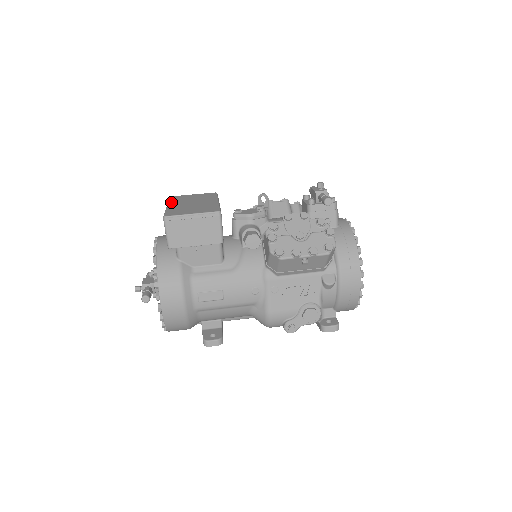
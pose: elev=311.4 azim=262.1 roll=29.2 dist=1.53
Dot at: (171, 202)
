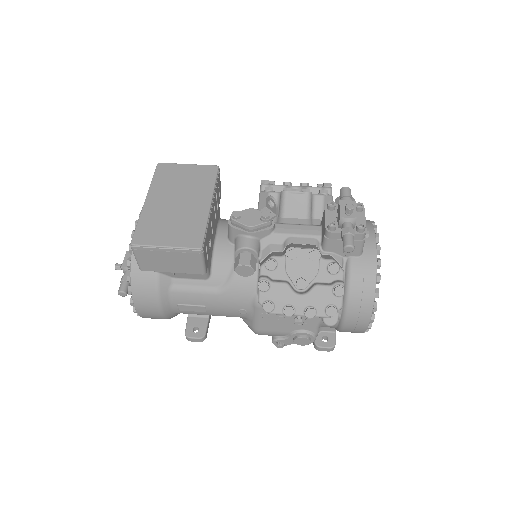
Dot at: (153, 189)
